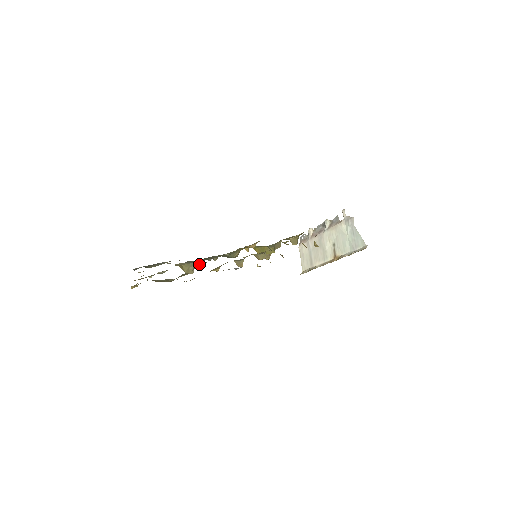
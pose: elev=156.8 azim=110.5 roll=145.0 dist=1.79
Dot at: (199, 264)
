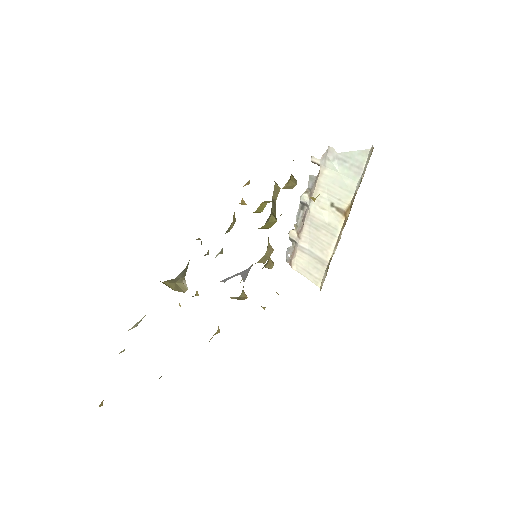
Dot at: occluded
